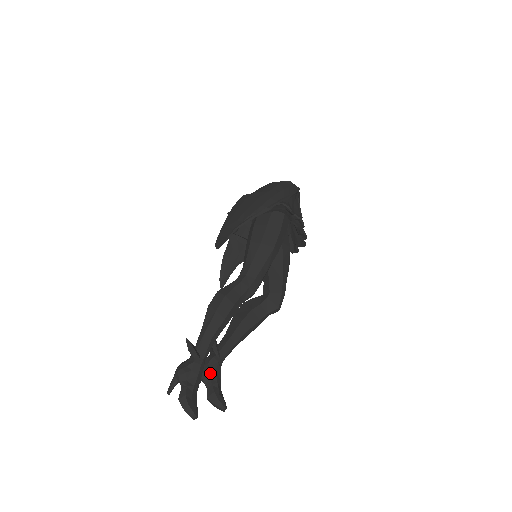
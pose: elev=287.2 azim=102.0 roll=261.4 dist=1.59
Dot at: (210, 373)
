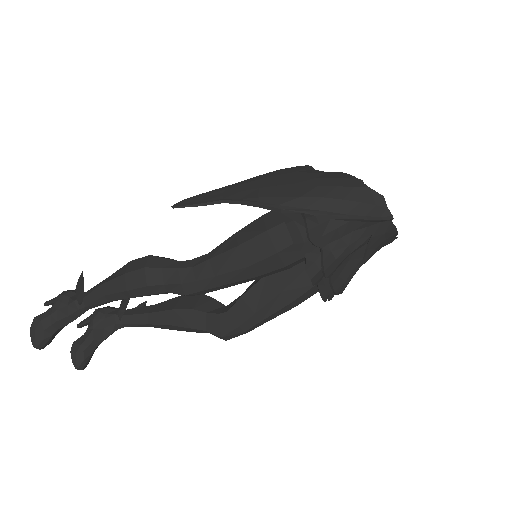
Dot at: (98, 325)
